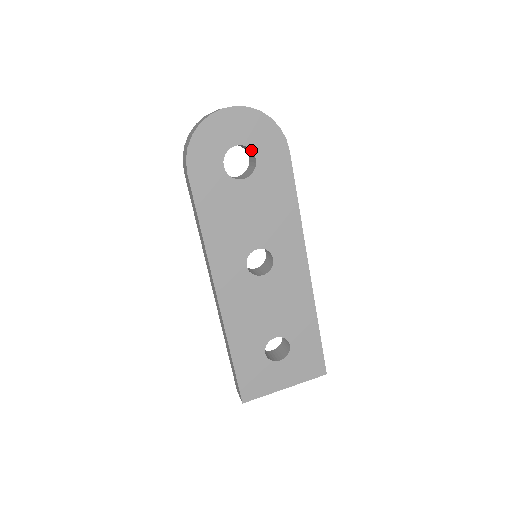
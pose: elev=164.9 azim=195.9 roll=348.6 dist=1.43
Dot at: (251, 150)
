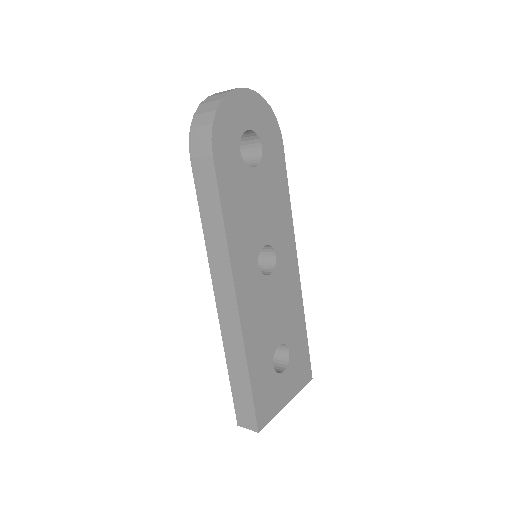
Dot at: (258, 137)
